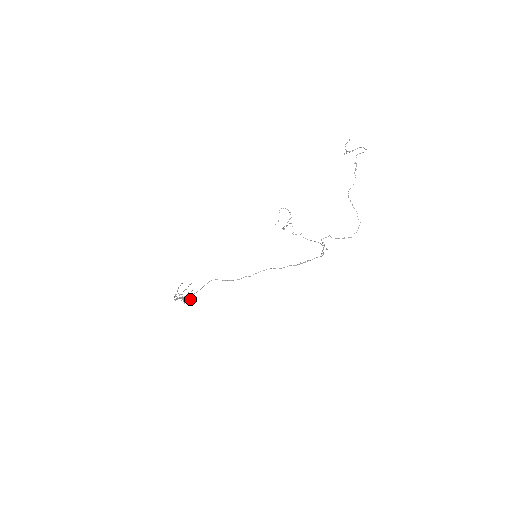
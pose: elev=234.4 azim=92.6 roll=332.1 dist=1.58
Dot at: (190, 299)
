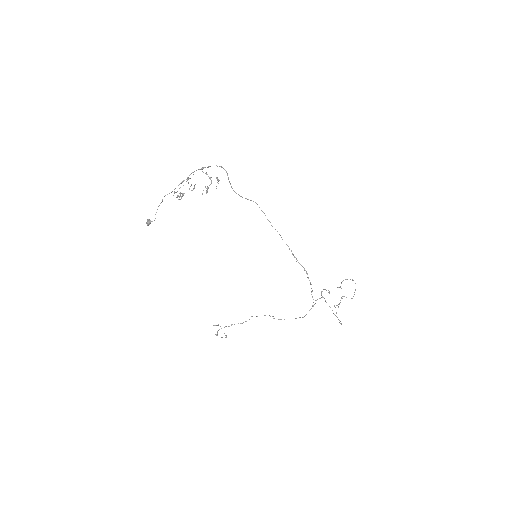
Dot at: occluded
